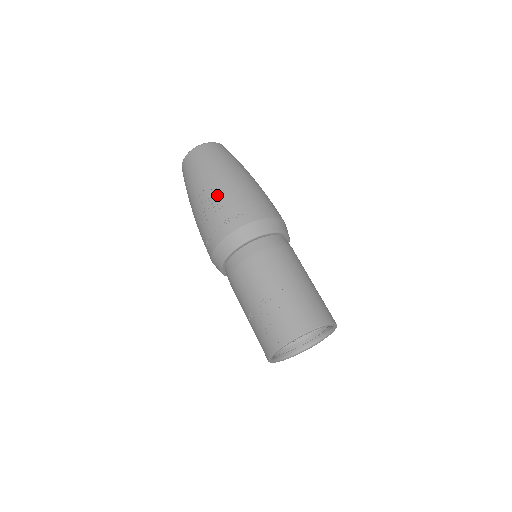
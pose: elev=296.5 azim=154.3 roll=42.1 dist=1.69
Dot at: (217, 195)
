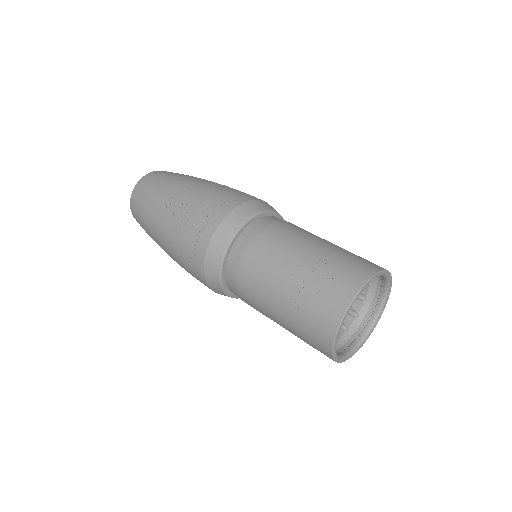
Dot at: (192, 193)
